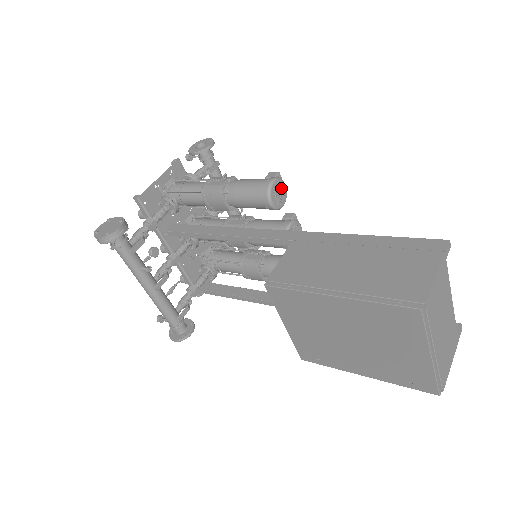
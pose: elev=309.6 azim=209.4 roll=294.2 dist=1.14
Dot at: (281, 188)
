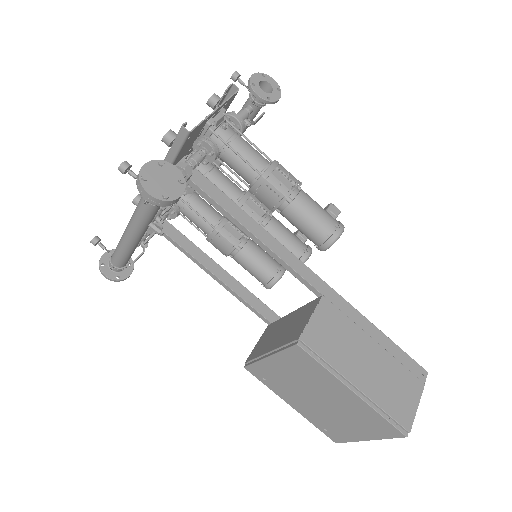
Dot at: occluded
